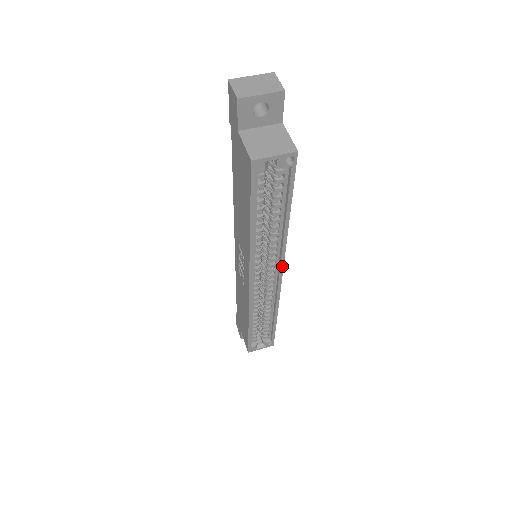
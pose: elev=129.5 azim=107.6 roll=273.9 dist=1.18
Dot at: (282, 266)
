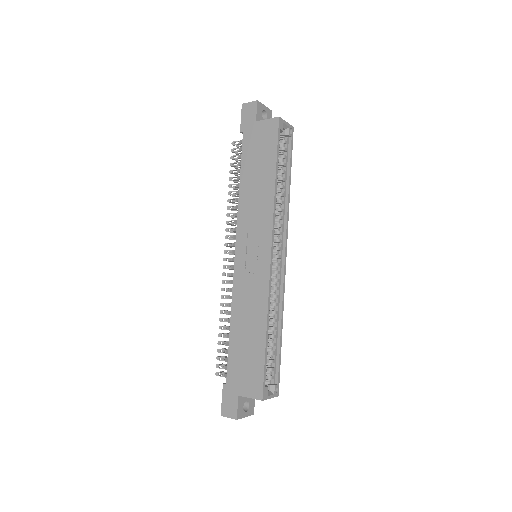
Dot at: (286, 241)
